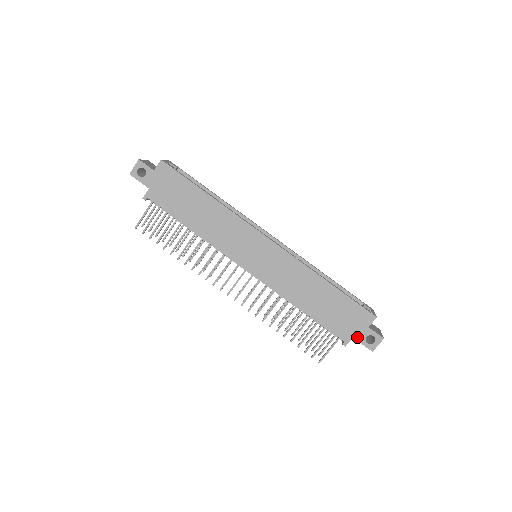
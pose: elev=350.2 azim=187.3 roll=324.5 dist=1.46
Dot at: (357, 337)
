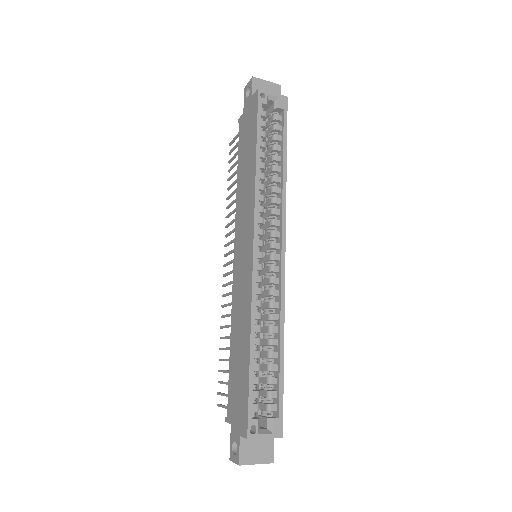
Dot at: (232, 429)
